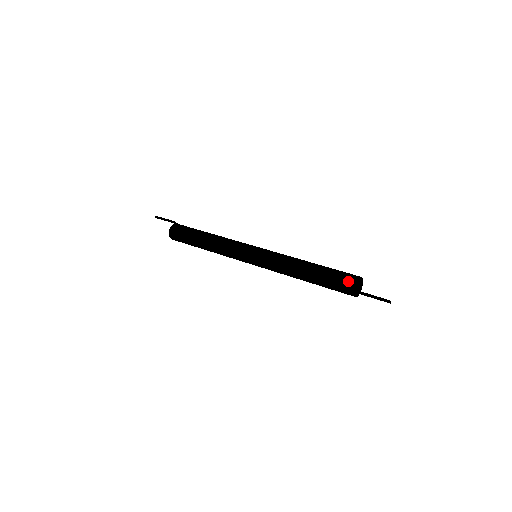
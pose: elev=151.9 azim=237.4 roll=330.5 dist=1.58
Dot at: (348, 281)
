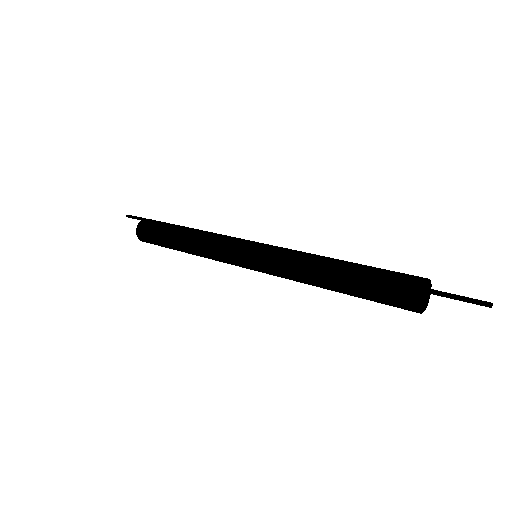
Dot at: (410, 277)
